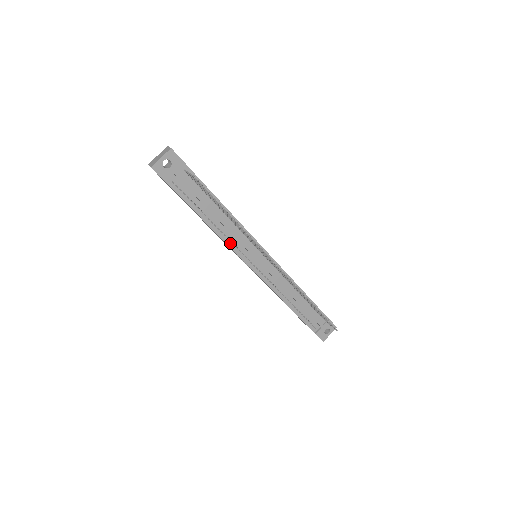
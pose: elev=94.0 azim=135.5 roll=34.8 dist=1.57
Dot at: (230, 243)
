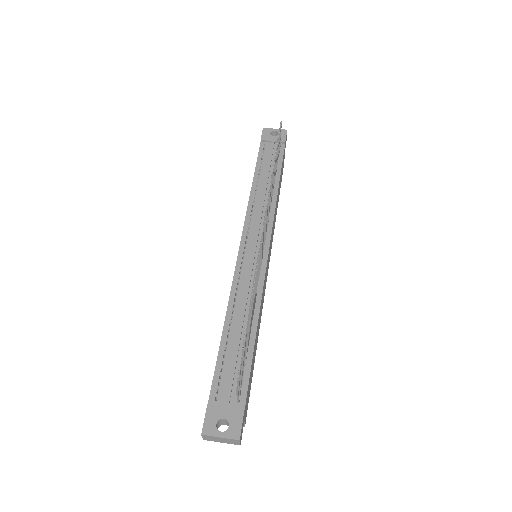
Dot at: (250, 211)
